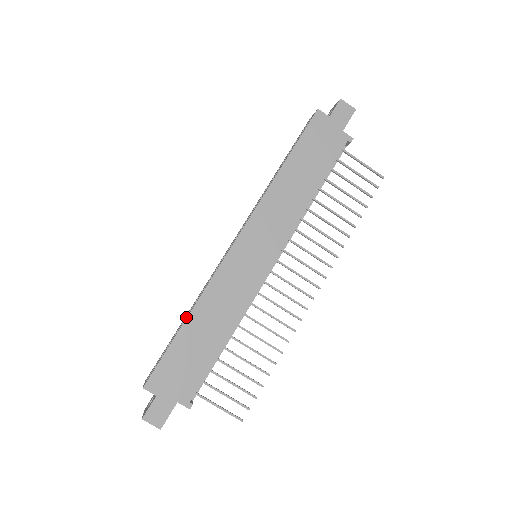
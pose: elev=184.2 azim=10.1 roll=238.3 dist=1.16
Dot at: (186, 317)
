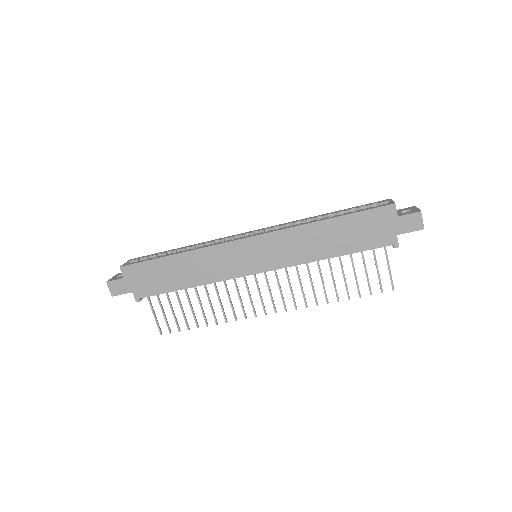
Dot at: (178, 252)
